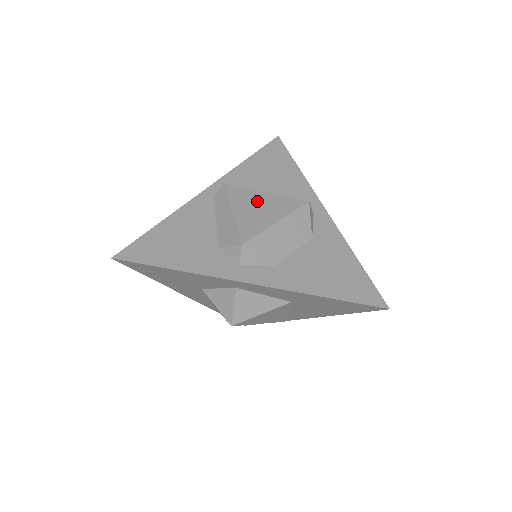
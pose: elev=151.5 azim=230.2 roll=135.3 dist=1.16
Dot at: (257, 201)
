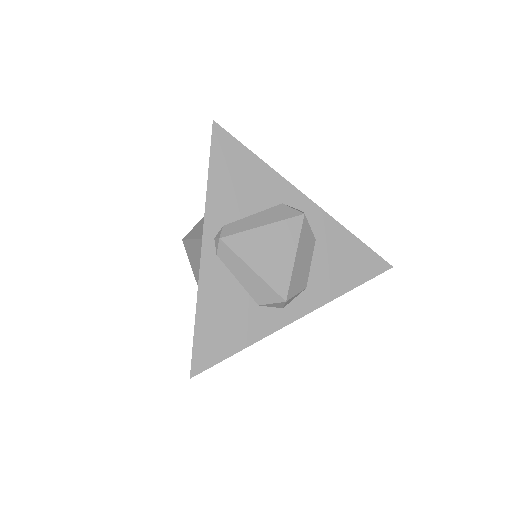
Dot at: (264, 243)
